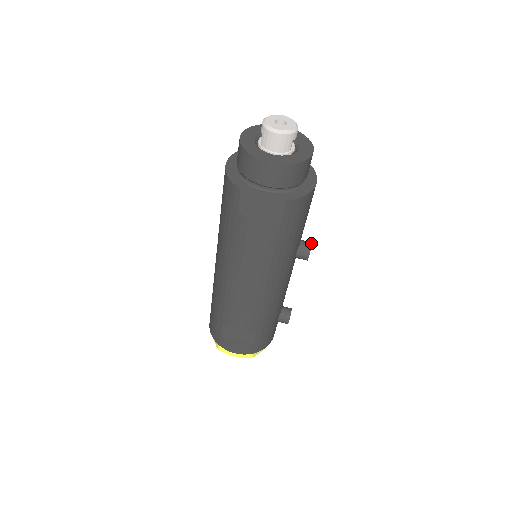
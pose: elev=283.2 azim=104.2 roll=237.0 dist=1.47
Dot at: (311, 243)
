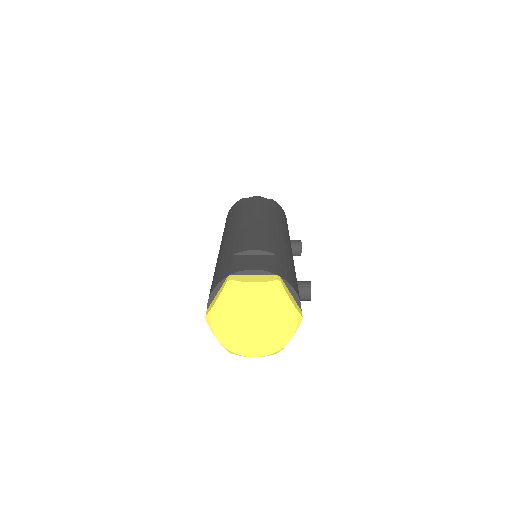
Dot at: occluded
